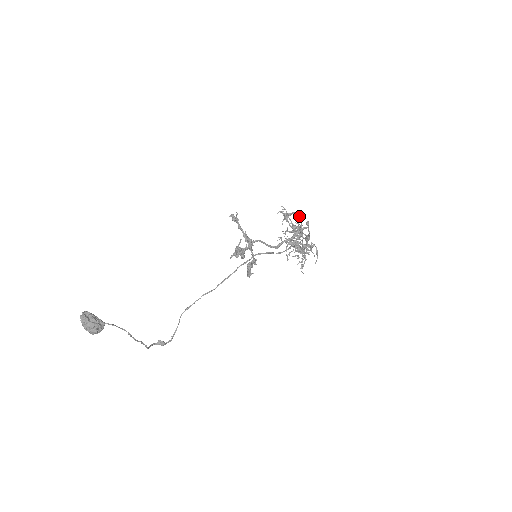
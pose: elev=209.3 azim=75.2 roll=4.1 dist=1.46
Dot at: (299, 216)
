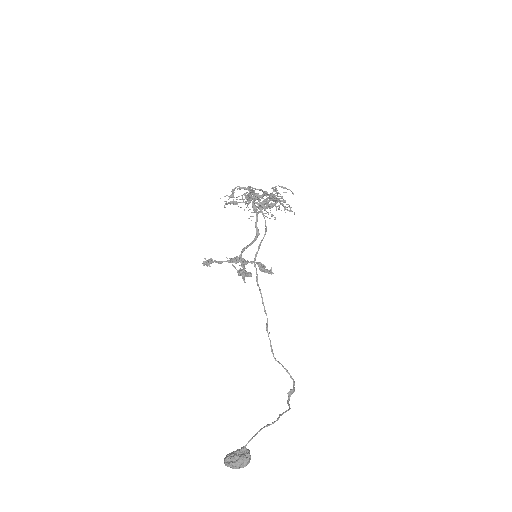
Dot at: occluded
